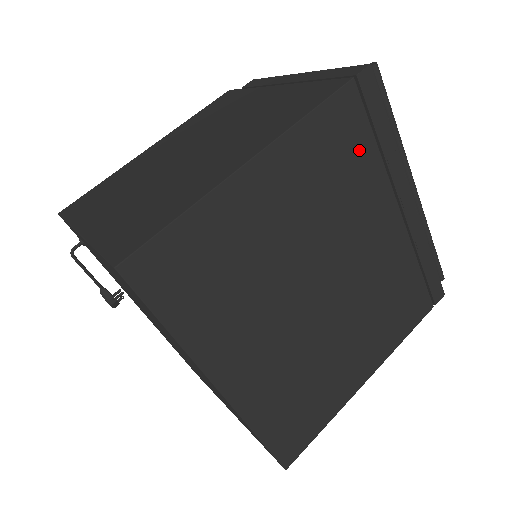
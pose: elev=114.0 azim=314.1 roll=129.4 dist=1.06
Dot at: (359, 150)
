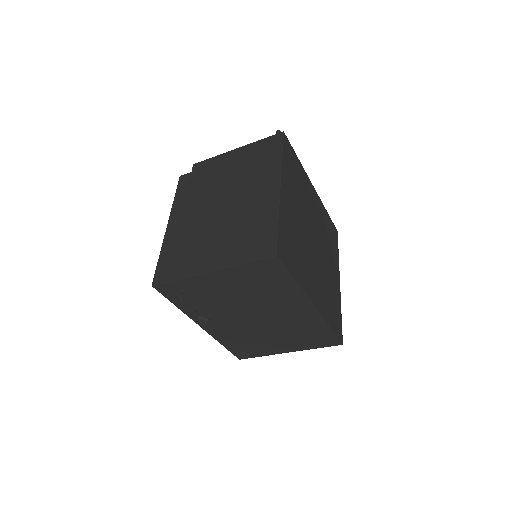
Dot at: (296, 171)
